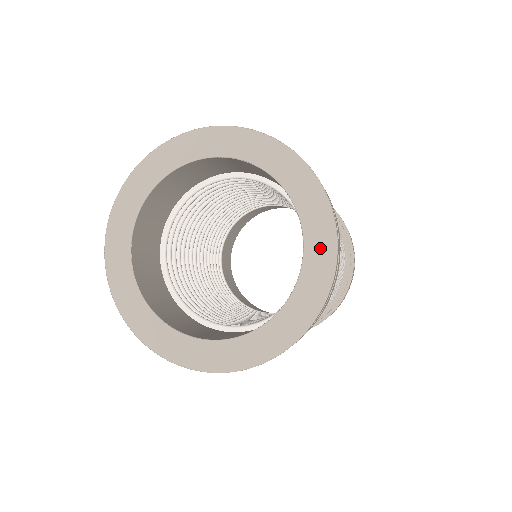
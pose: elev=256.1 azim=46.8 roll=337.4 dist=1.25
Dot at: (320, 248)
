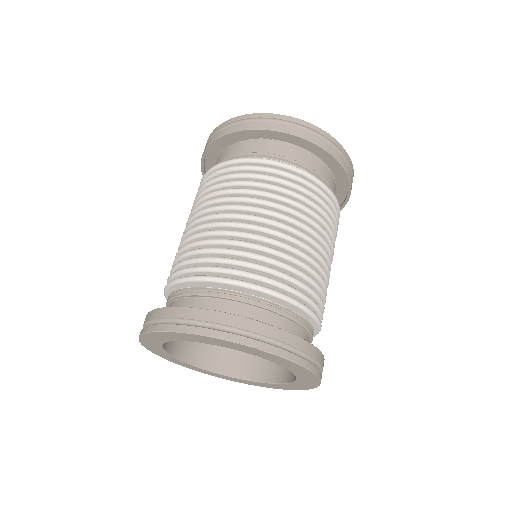
Dot at: (273, 359)
